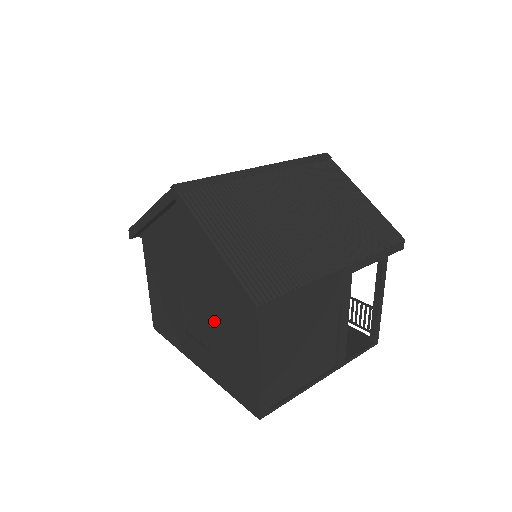
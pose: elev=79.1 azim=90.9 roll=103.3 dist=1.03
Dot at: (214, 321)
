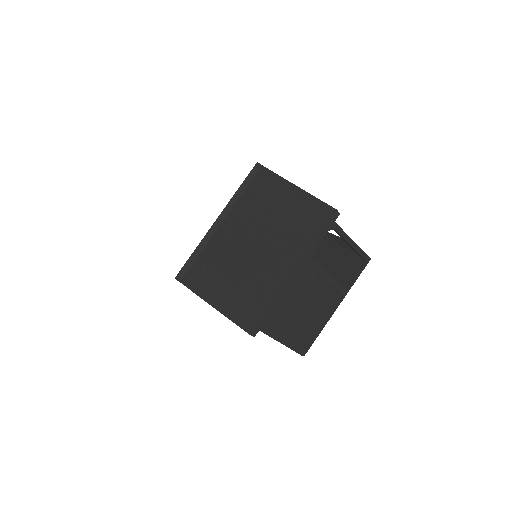
Dot at: occluded
